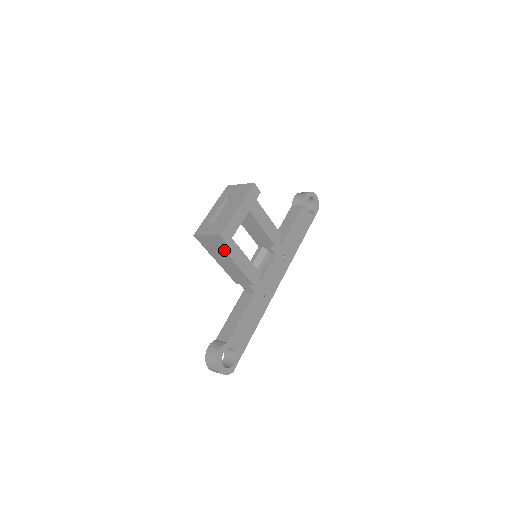
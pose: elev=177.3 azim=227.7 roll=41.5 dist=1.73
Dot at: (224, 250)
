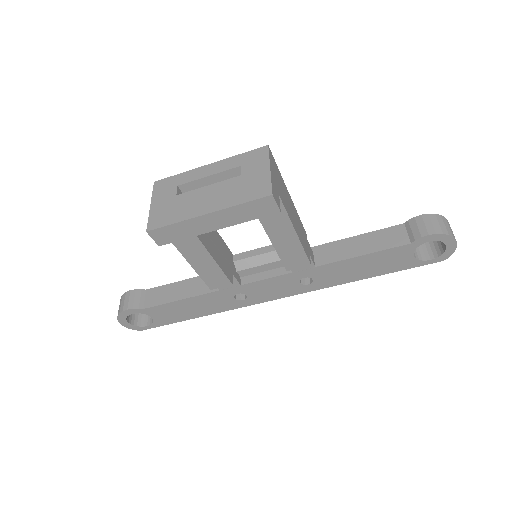
Dot at: occluded
